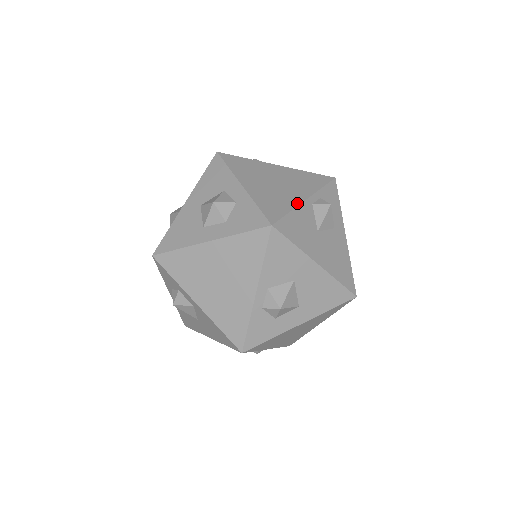
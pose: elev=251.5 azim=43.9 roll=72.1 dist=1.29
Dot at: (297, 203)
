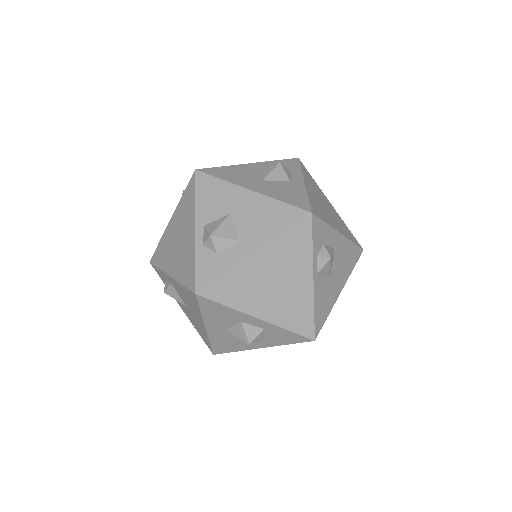
Dot at: (311, 295)
